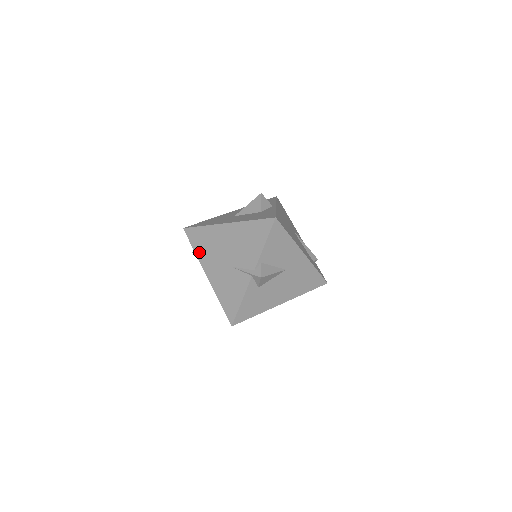
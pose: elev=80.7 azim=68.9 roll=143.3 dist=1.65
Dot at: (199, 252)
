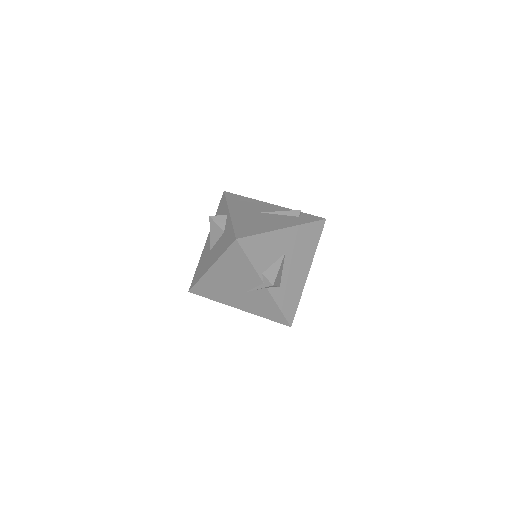
Dot at: (216, 299)
